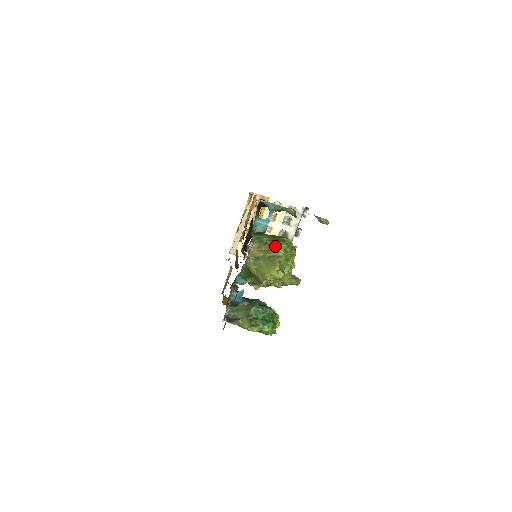
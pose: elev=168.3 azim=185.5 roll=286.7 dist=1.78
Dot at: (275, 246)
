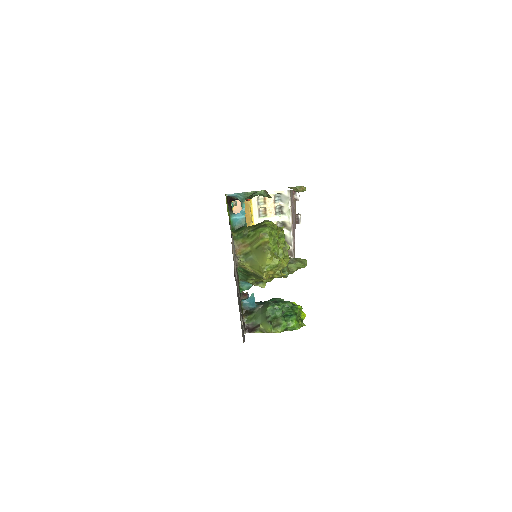
Dot at: (258, 234)
